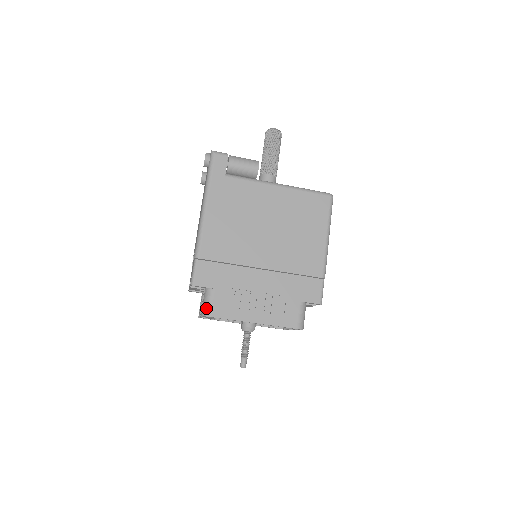
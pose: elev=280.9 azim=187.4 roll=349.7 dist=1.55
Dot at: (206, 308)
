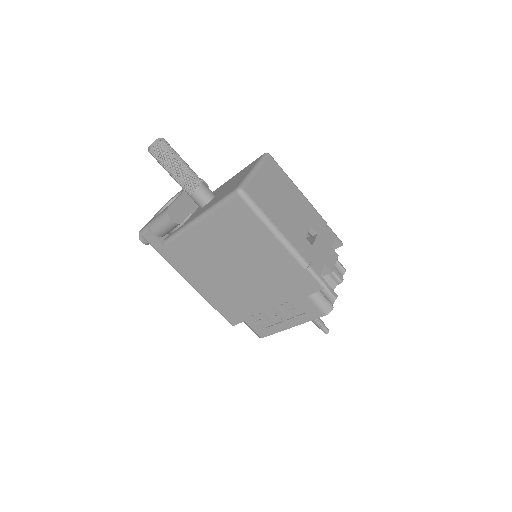
Dot at: (255, 333)
